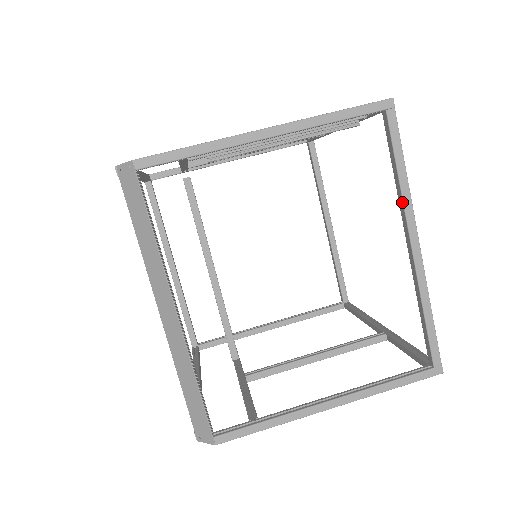
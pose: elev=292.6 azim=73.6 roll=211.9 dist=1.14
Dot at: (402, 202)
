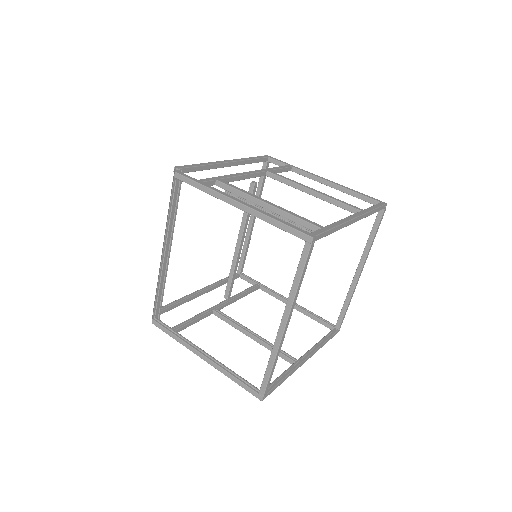
Dot at: (288, 298)
